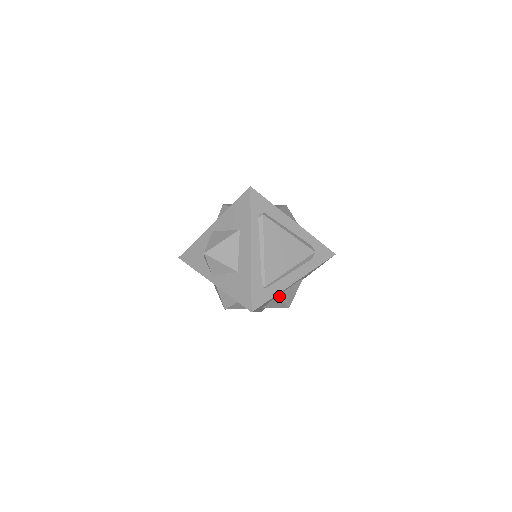
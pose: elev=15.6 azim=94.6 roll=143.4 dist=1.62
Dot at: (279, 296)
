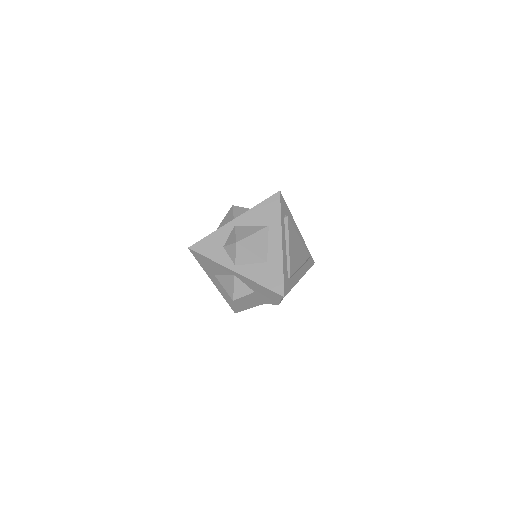
Dot at: occluded
